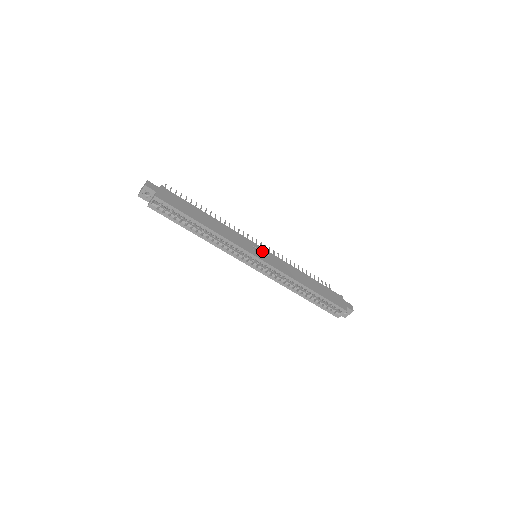
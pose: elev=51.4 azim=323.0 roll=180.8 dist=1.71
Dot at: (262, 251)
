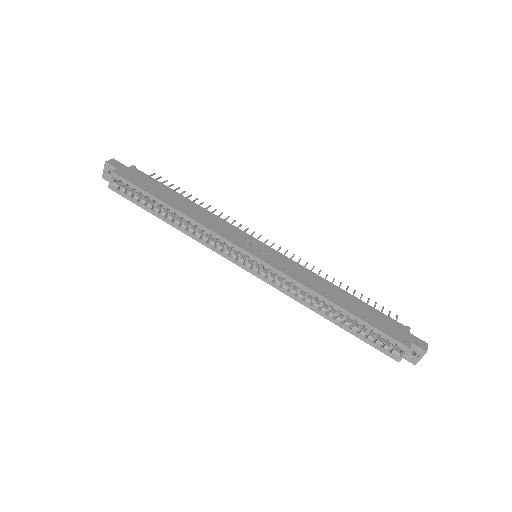
Dot at: (263, 248)
